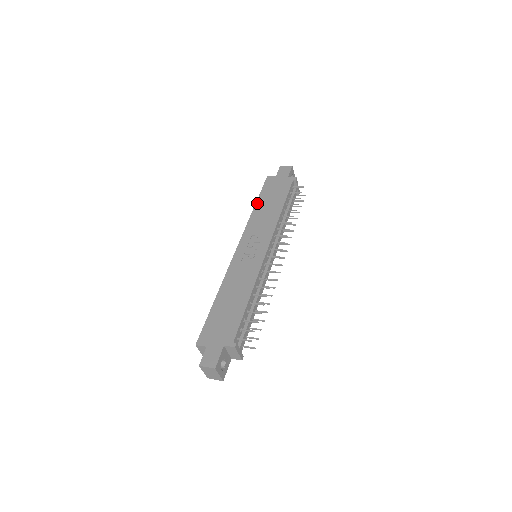
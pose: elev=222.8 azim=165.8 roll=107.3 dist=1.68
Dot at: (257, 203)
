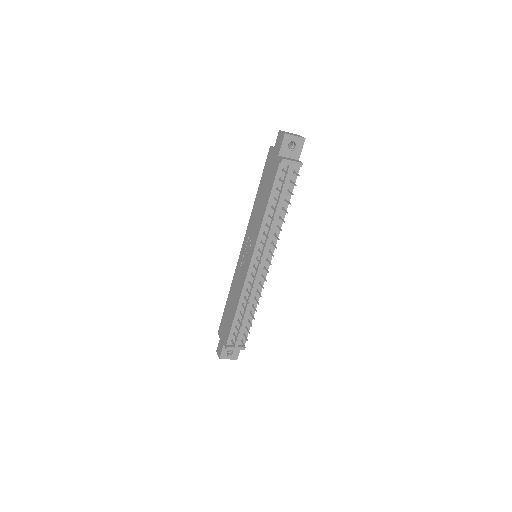
Dot at: (258, 191)
